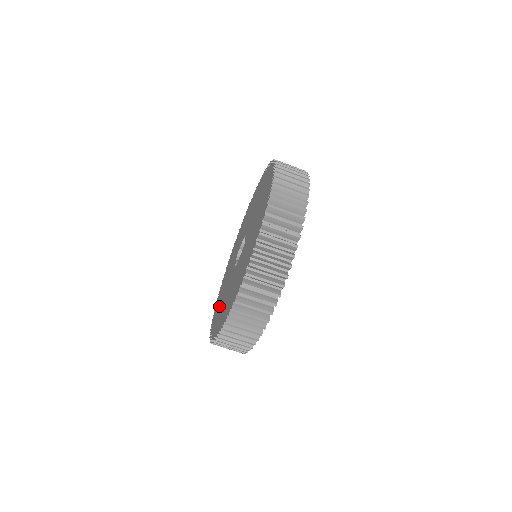
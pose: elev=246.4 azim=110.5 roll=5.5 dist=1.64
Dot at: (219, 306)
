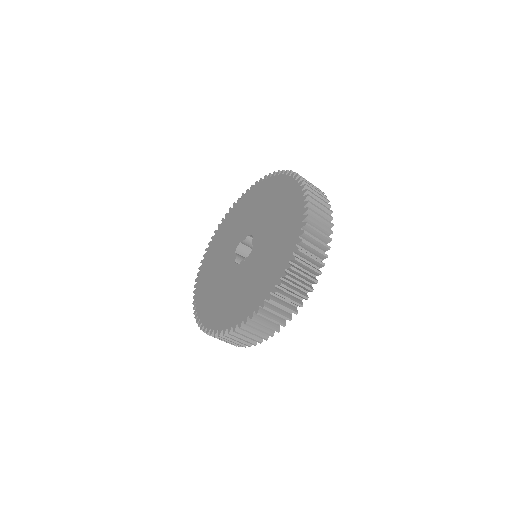
Dot at: (208, 288)
